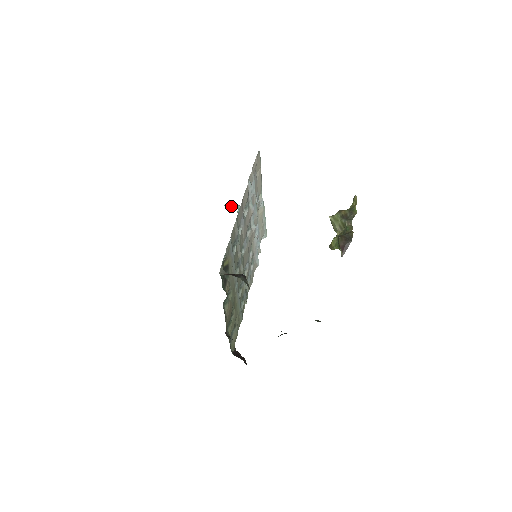
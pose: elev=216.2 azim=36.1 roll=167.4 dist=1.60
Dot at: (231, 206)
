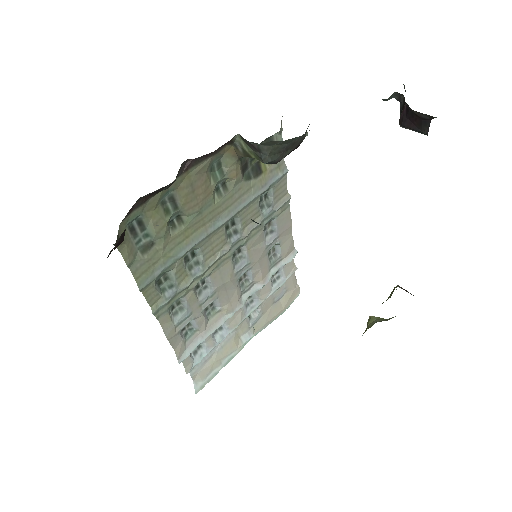
Dot at: occluded
